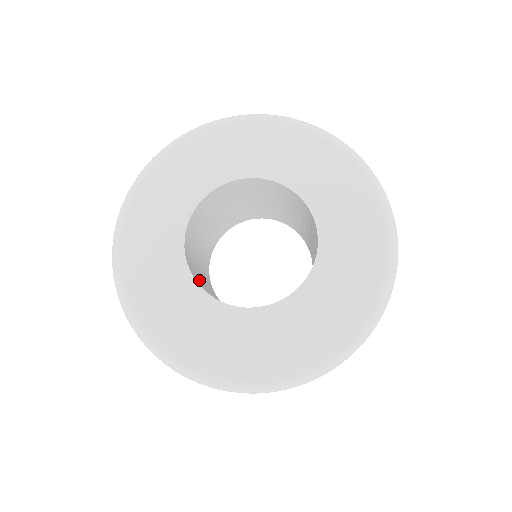
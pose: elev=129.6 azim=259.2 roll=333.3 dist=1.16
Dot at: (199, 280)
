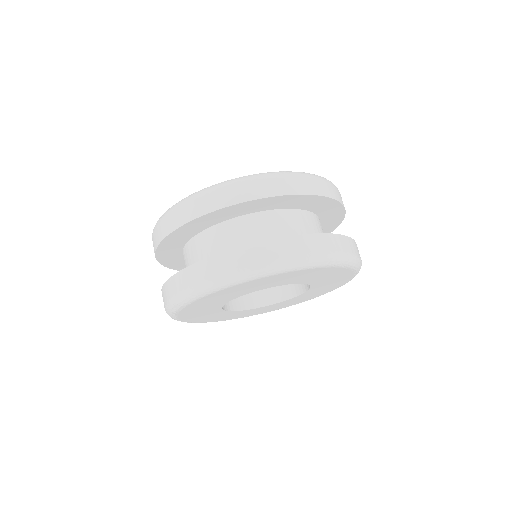
Dot at: occluded
